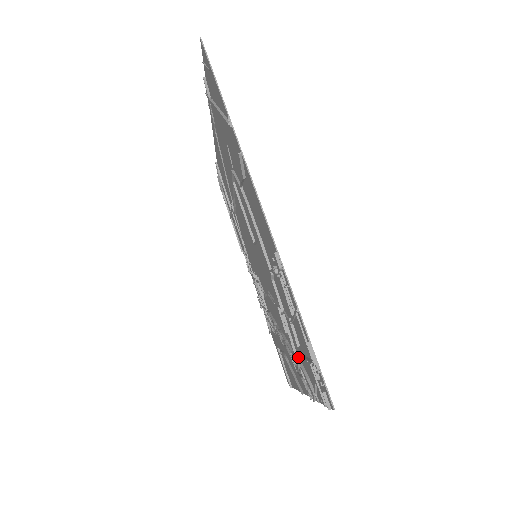
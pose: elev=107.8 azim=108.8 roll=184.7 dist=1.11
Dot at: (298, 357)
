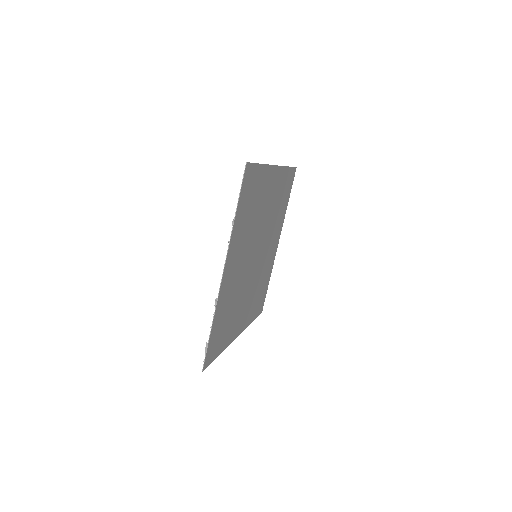
Dot at: (228, 329)
